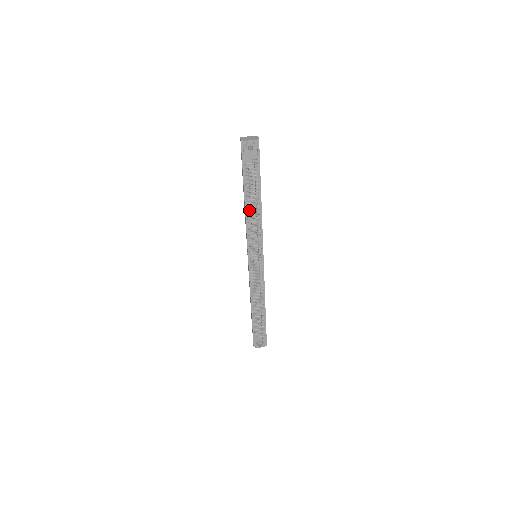
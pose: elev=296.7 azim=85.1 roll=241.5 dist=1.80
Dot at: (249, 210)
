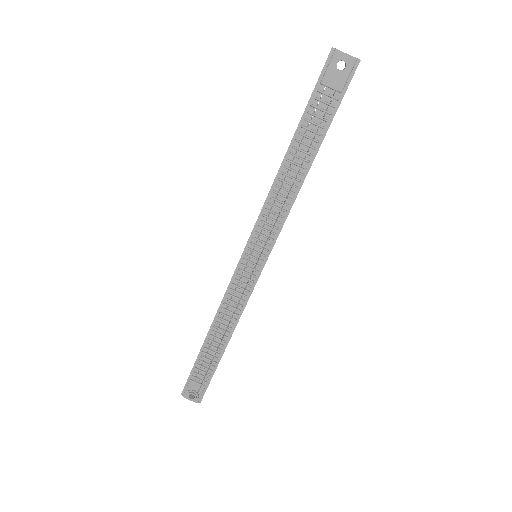
Dot at: (285, 172)
